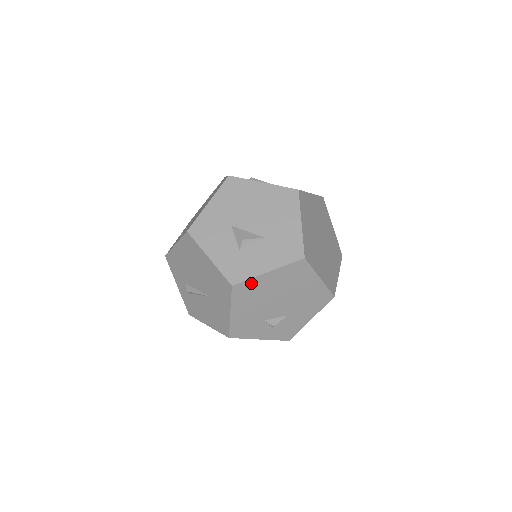
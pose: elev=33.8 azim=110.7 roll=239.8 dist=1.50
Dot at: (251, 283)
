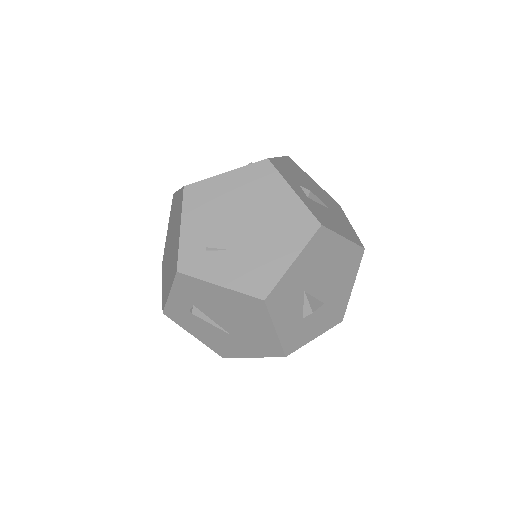
Dot at: occluded
